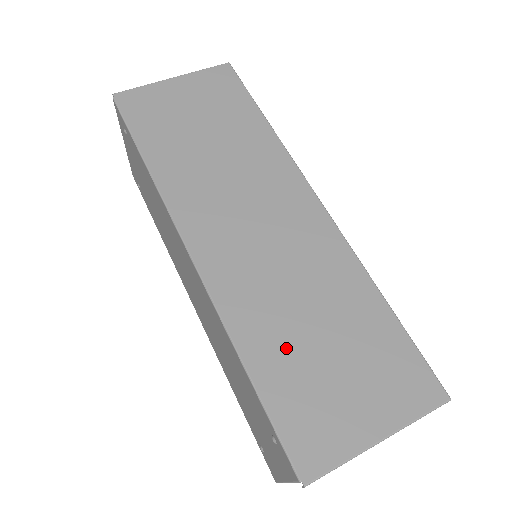
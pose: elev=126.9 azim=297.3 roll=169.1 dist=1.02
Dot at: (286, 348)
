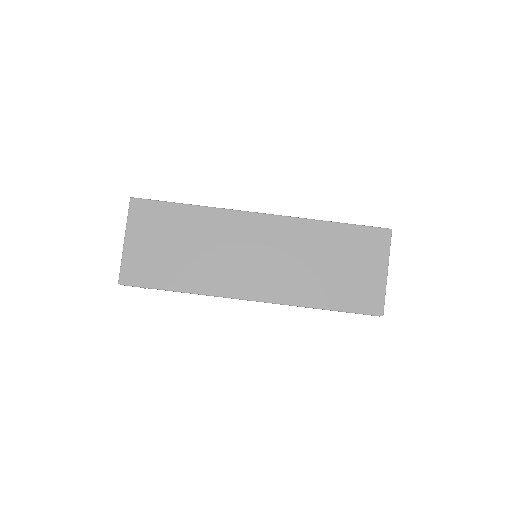
Dot at: (326, 285)
